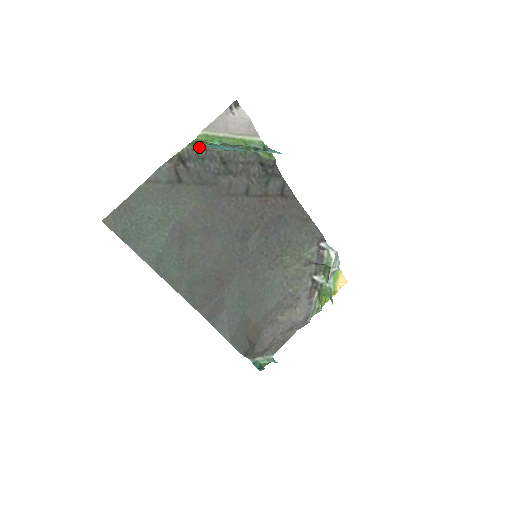
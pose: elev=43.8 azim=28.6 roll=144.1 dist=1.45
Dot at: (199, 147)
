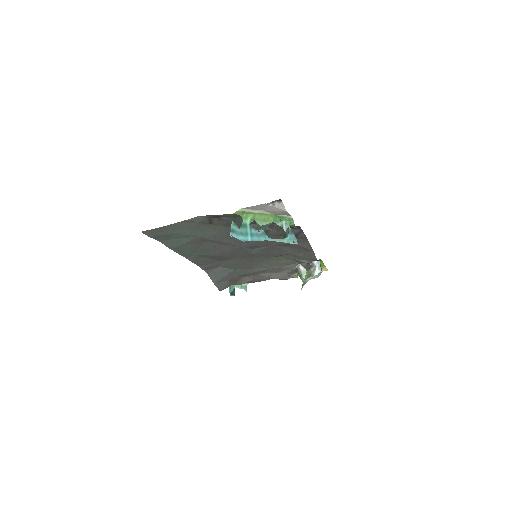
Dot at: (234, 214)
